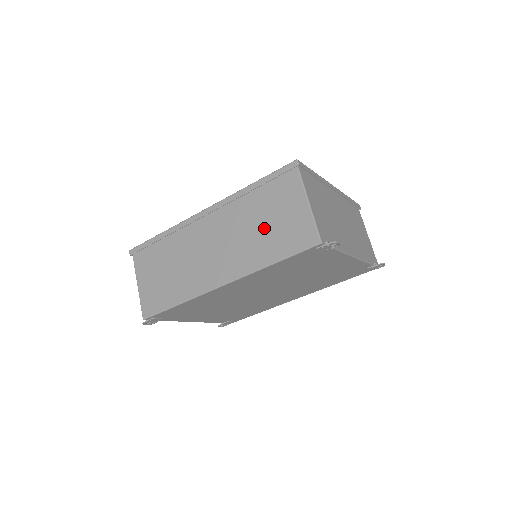
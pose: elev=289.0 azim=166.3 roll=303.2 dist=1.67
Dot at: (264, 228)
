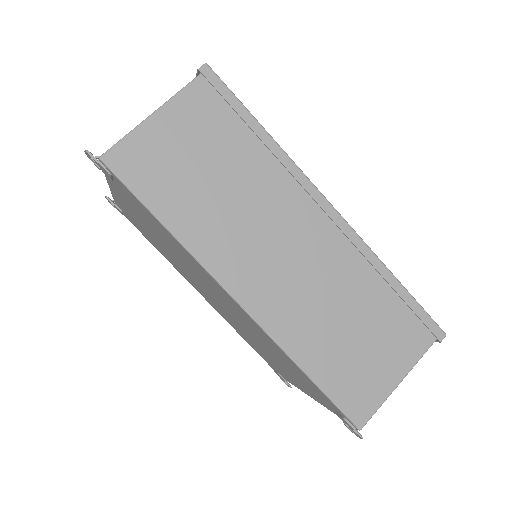
Dot at: (347, 331)
